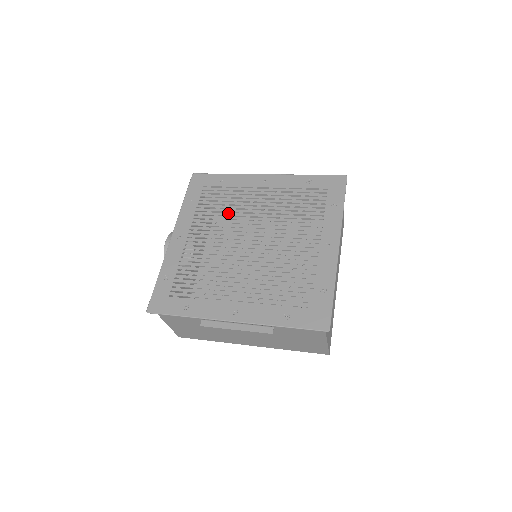
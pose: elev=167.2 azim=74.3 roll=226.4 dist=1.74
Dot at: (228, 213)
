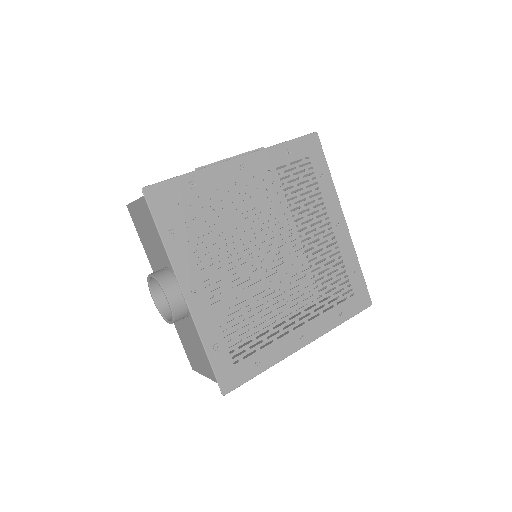
Dot at: (230, 232)
